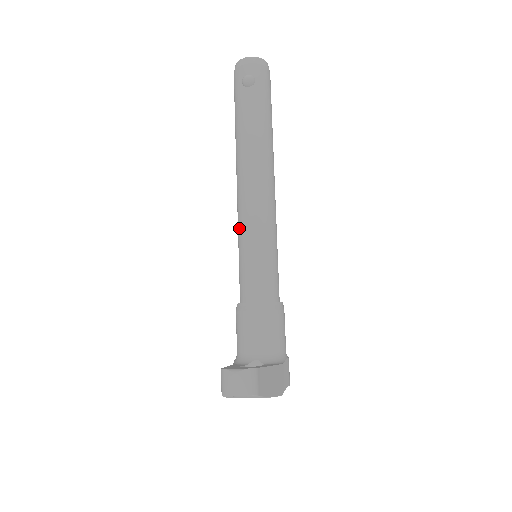
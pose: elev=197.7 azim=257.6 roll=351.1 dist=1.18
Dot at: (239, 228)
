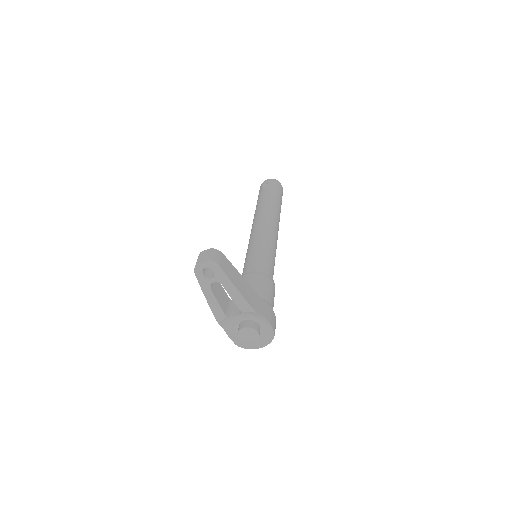
Dot at: occluded
